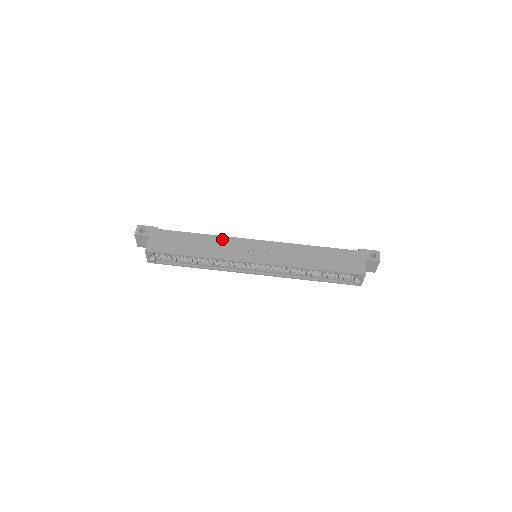
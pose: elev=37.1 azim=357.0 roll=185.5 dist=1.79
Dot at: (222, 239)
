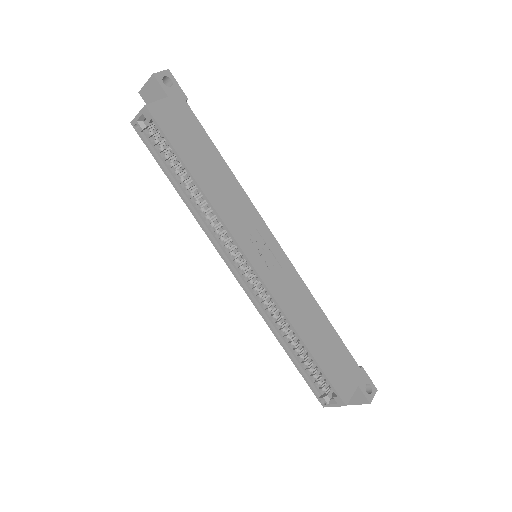
Dot at: (243, 196)
